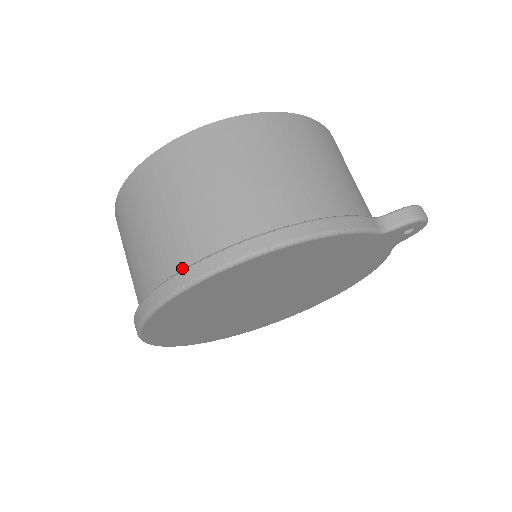
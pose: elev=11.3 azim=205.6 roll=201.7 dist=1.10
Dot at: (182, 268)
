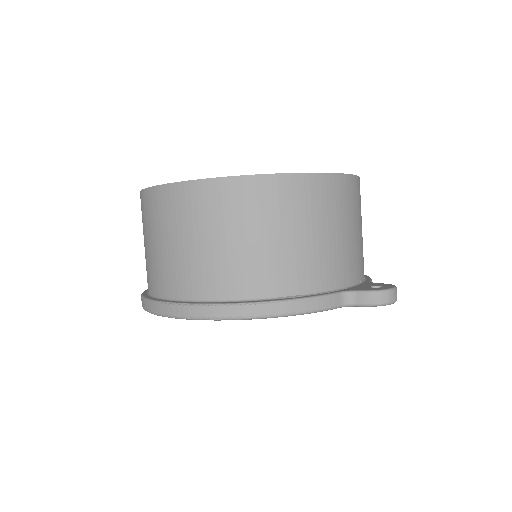
Dot at: (168, 296)
